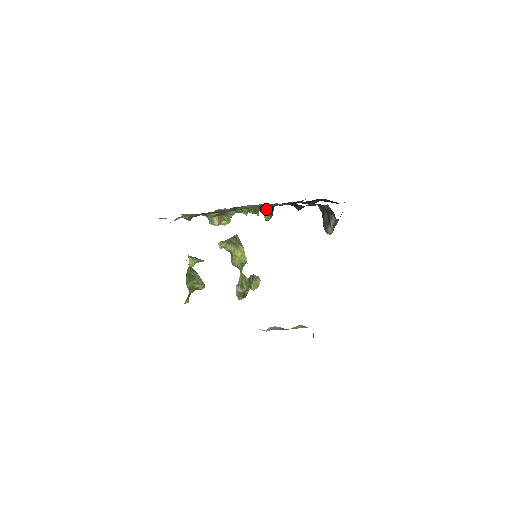
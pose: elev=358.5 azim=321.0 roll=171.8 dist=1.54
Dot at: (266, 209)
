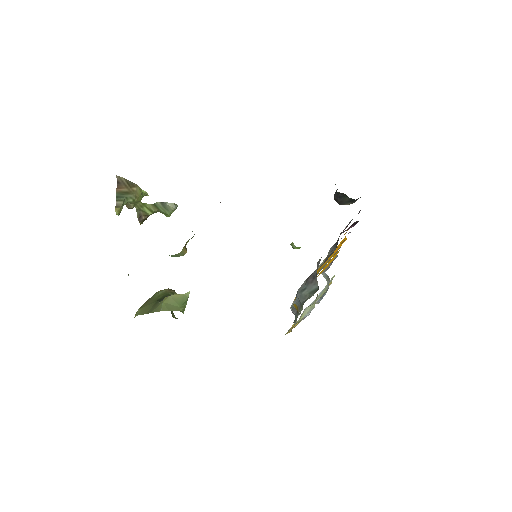
Dot at: occluded
